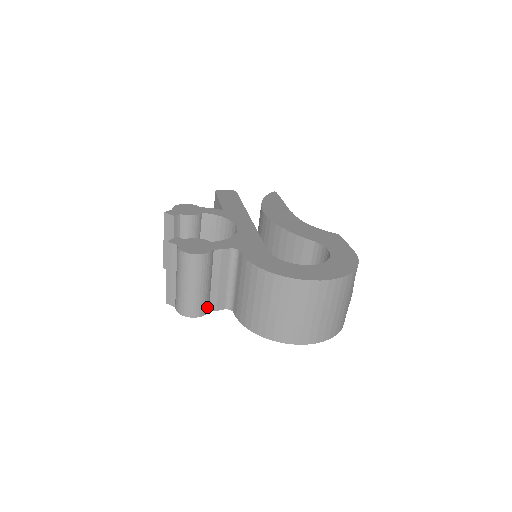
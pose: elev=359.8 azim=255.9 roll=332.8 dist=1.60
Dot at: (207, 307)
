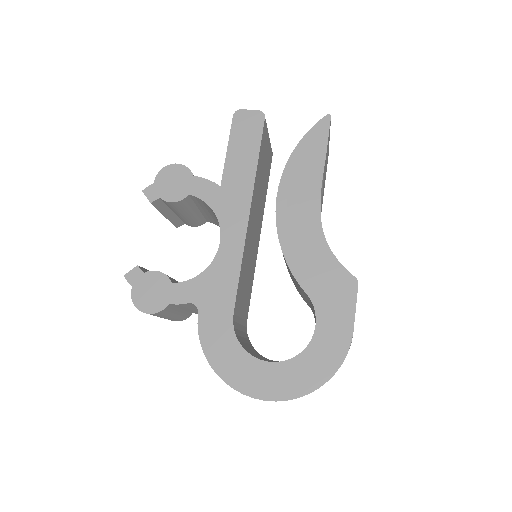
Dot at: (187, 316)
